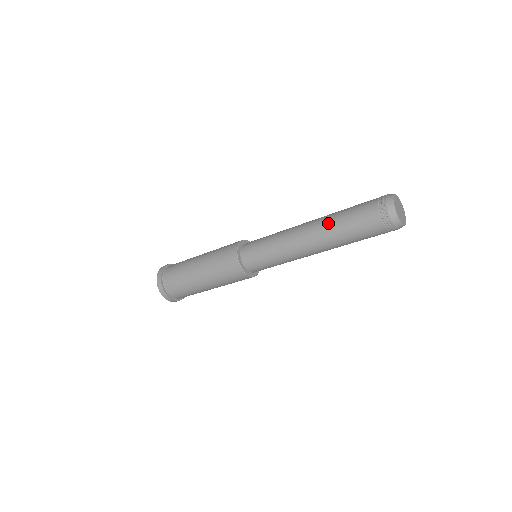
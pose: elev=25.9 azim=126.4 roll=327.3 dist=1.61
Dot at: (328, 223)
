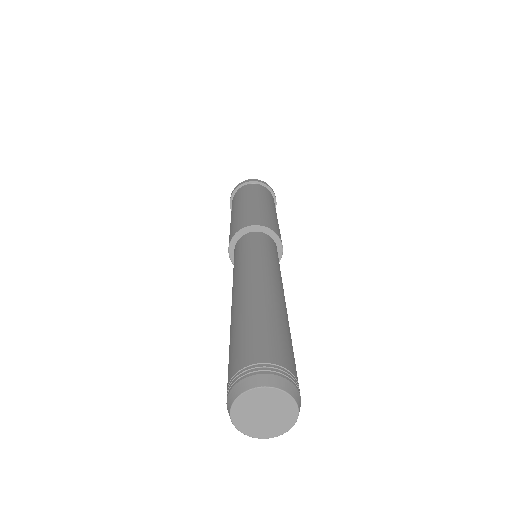
Dot at: (244, 307)
